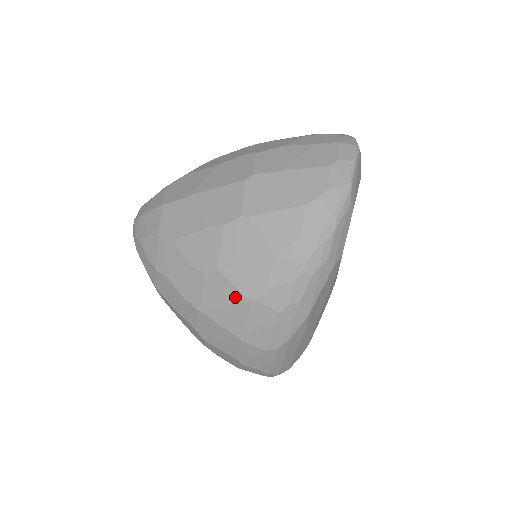
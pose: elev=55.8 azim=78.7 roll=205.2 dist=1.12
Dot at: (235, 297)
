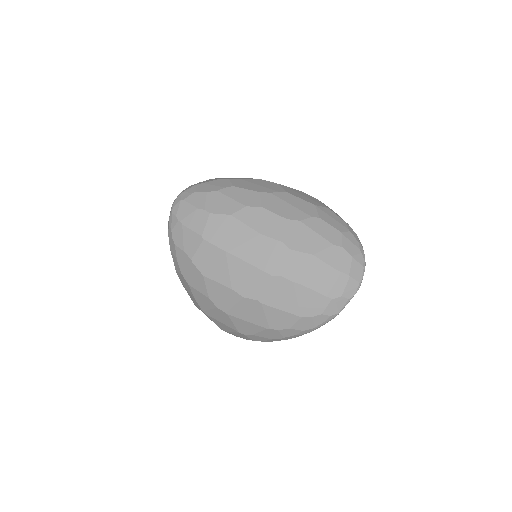
Dot at: (231, 325)
